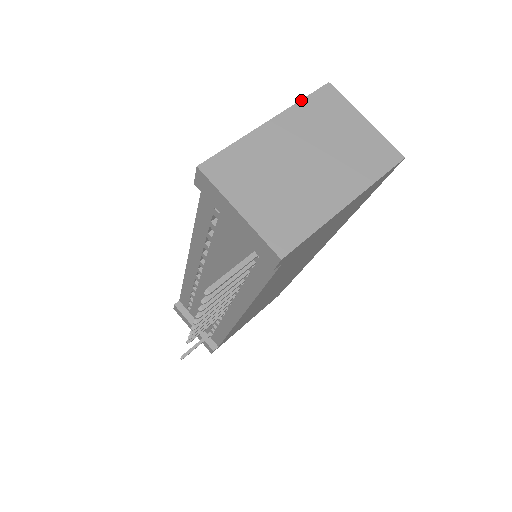
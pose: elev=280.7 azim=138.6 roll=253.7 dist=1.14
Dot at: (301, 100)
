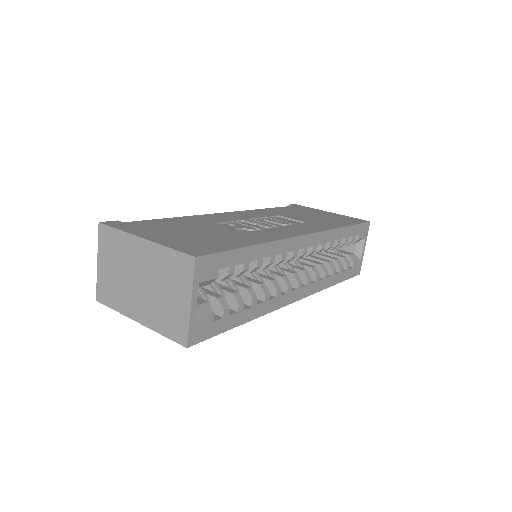
Dot at: (169, 248)
